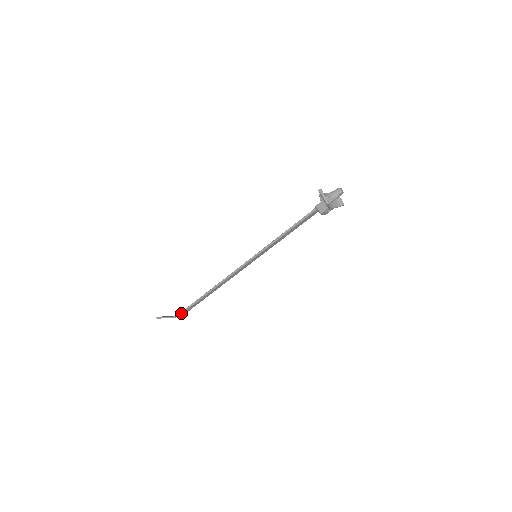
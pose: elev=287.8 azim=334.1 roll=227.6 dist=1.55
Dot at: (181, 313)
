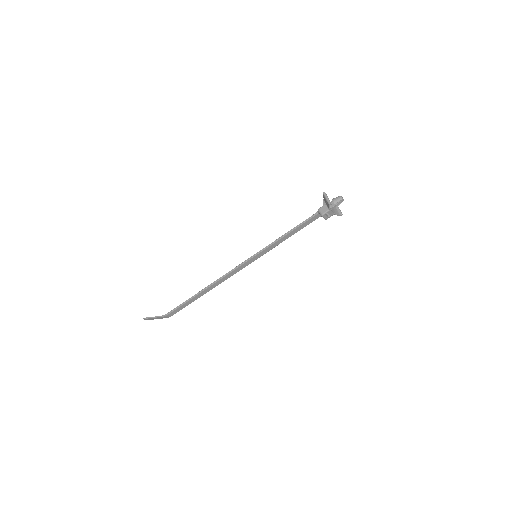
Dot at: (171, 311)
